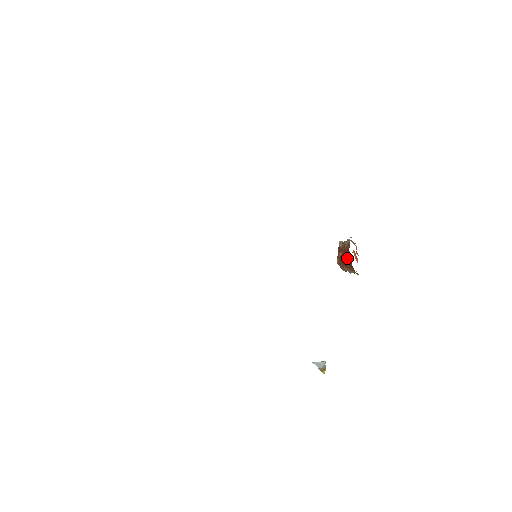
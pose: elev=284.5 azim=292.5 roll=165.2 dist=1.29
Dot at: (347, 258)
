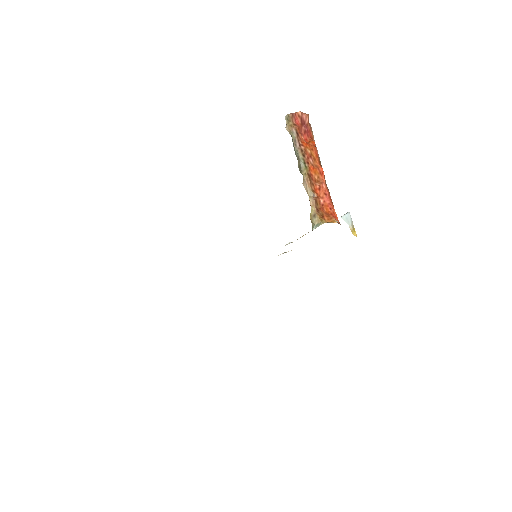
Dot at: occluded
